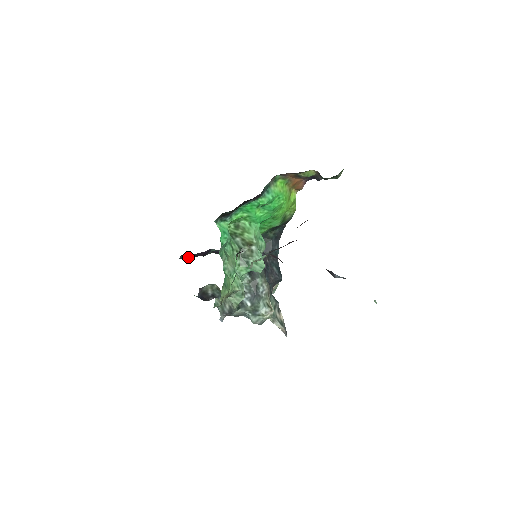
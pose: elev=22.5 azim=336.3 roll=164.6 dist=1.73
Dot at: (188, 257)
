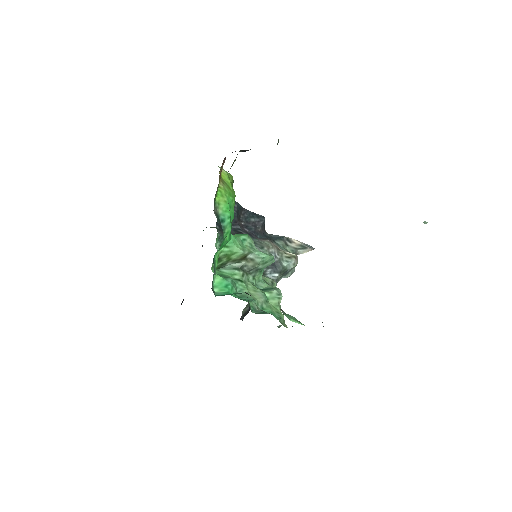
Dot at: occluded
